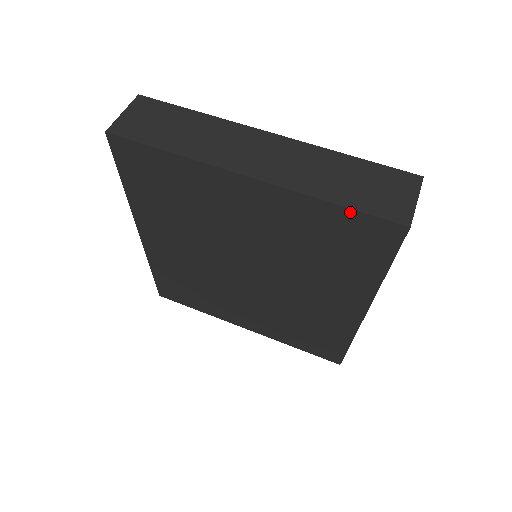
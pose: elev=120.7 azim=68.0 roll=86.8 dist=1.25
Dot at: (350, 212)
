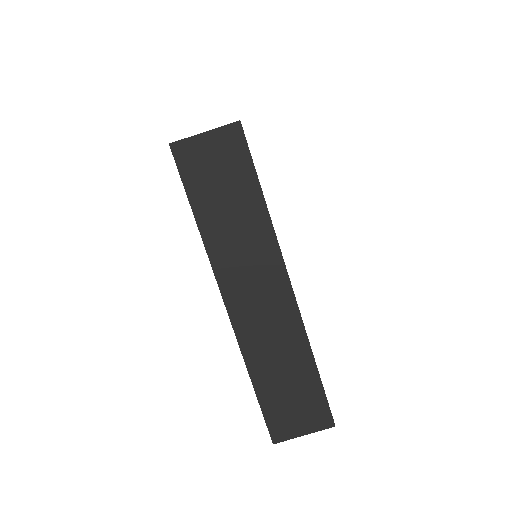
Dot at: (257, 396)
